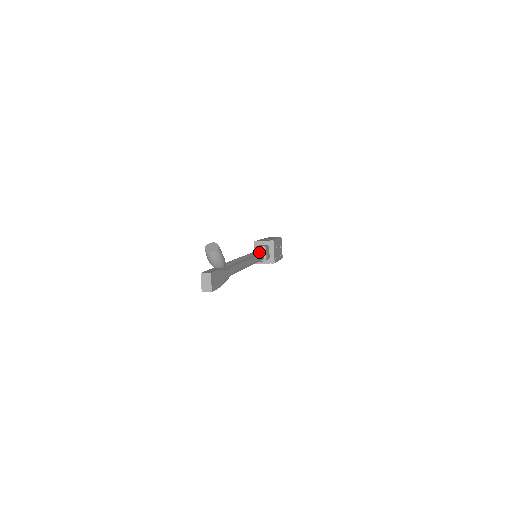
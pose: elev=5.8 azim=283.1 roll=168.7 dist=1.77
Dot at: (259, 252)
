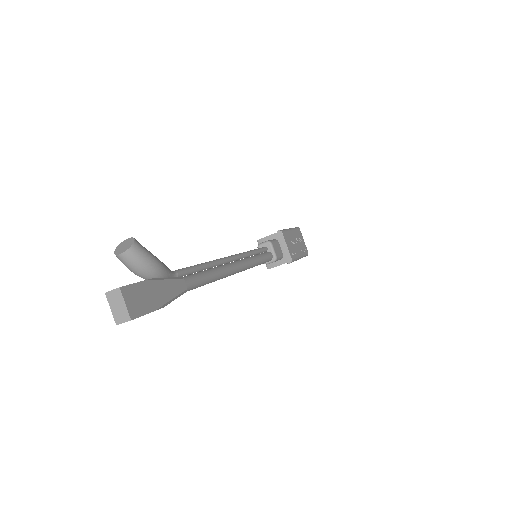
Dot at: (261, 250)
